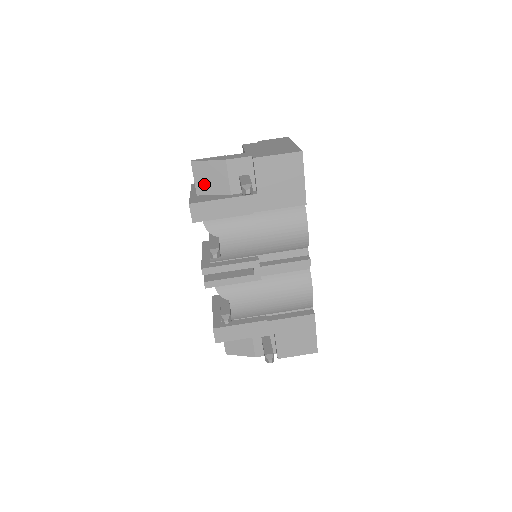
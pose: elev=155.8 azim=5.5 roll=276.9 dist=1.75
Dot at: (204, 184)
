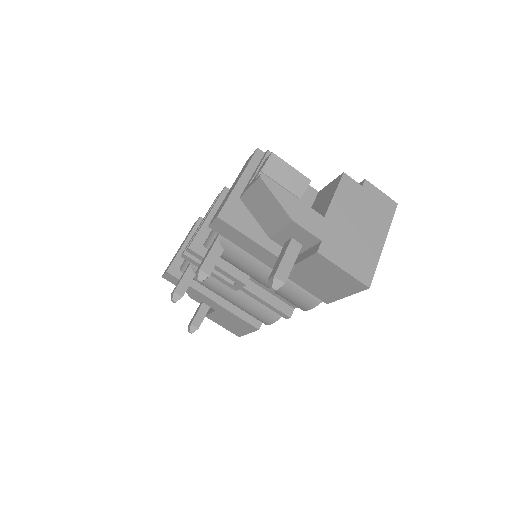
Dot at: (254, 202)
